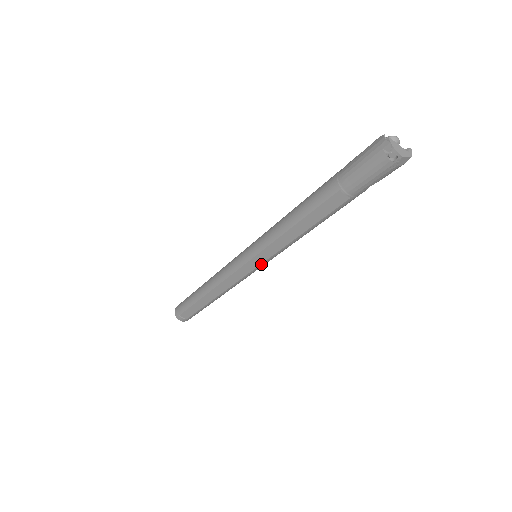
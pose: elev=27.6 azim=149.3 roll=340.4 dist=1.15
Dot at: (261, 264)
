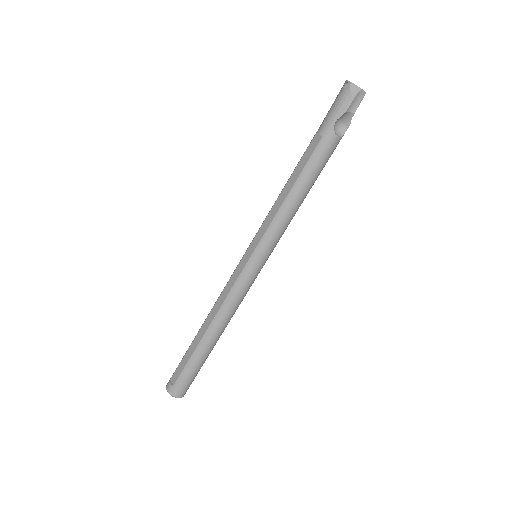
Dot at: (254, 251)
